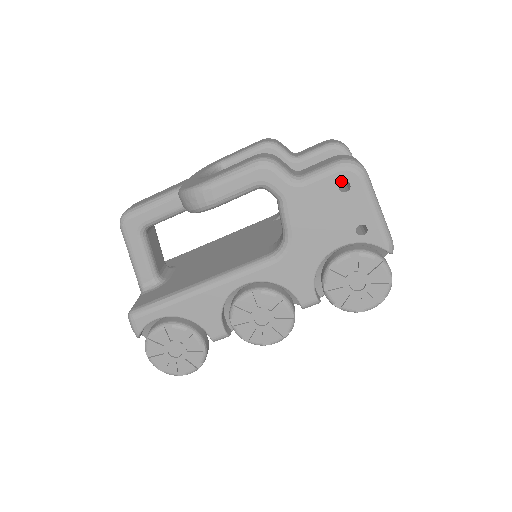
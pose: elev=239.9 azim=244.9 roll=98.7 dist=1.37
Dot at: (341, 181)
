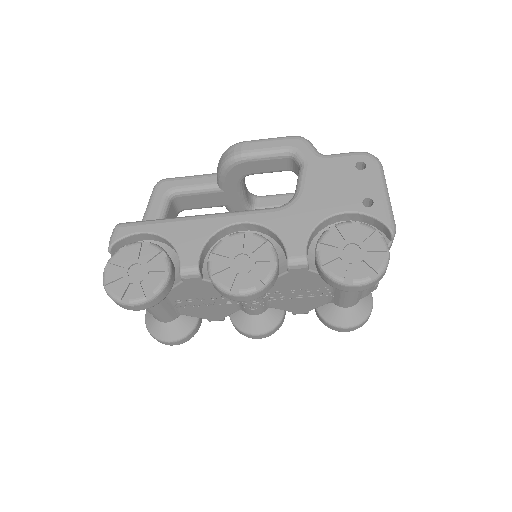
Dot at: (359, 161)
